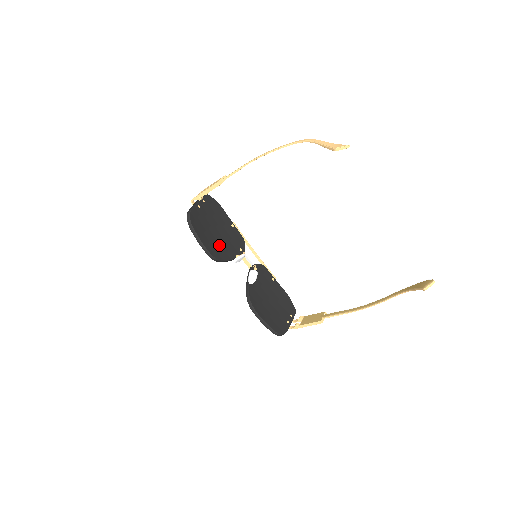
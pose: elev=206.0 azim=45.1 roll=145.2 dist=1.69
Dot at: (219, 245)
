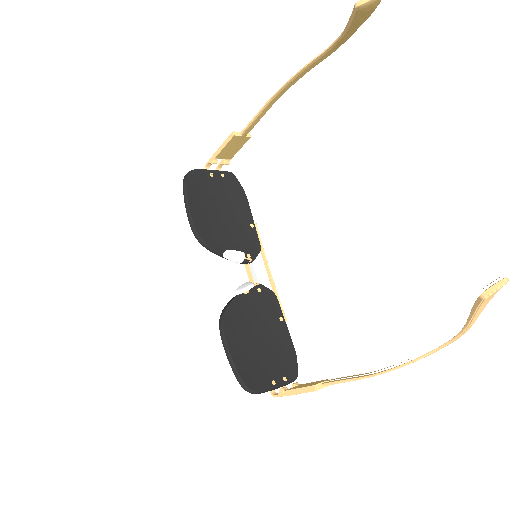
Dot at: (216, 229)
